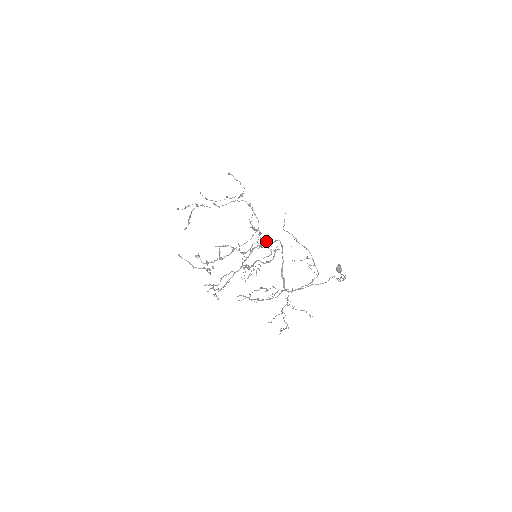
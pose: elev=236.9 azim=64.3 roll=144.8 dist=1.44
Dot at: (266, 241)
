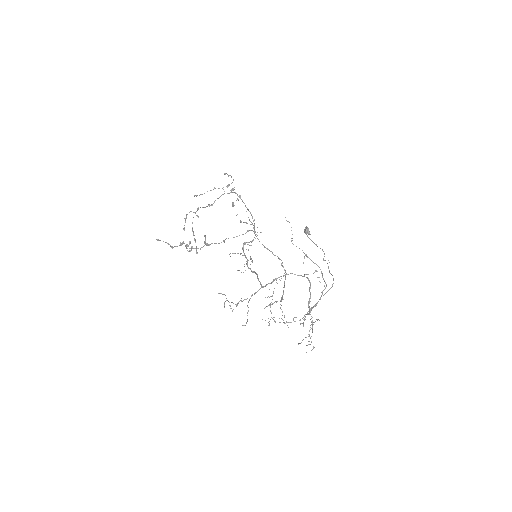
Dot at: (291, 273)
